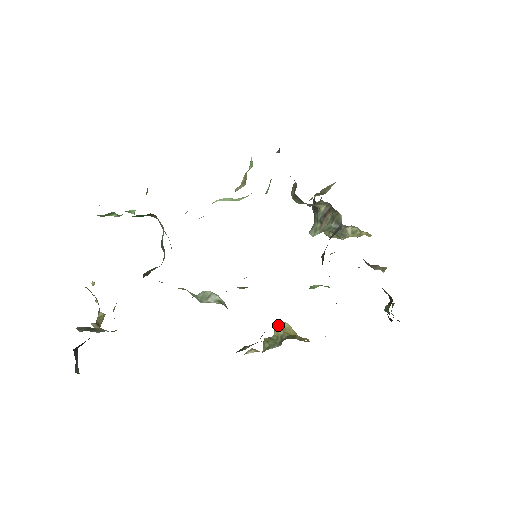
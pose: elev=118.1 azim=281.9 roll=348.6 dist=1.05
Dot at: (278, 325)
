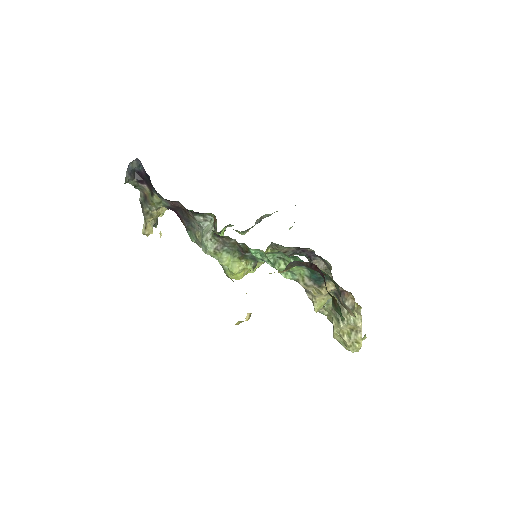
Dot at: occluded
